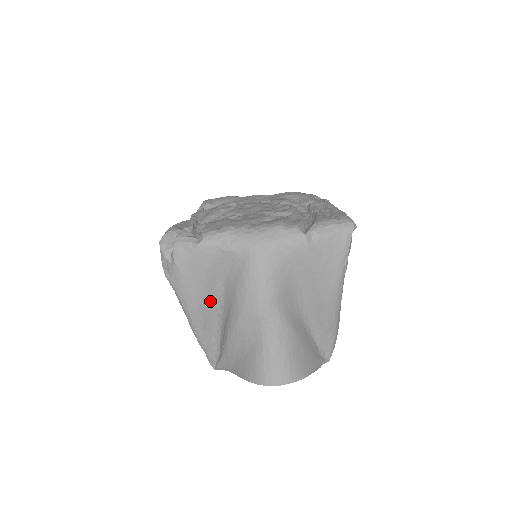
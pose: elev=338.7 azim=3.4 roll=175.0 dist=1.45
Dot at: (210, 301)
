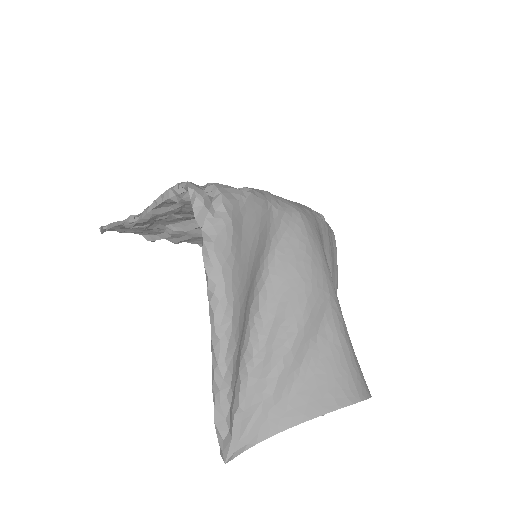
Dot at: (251, 294)
